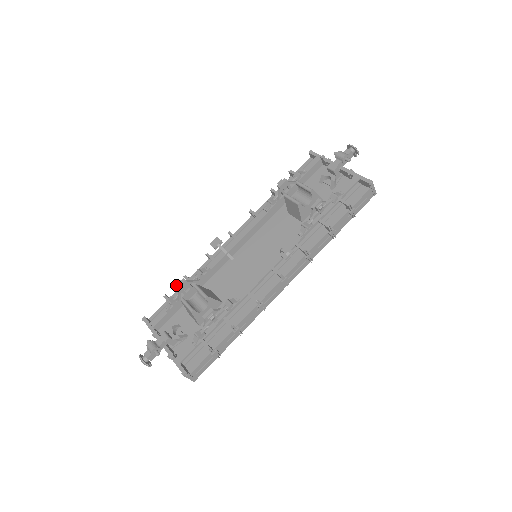
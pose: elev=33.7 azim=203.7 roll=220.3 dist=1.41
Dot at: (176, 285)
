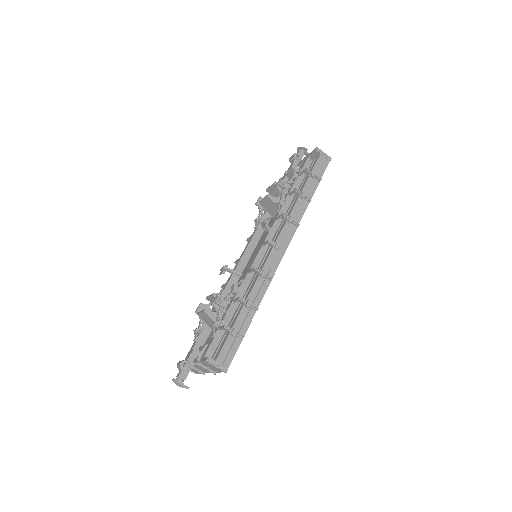
Dot at: (195, 311)
